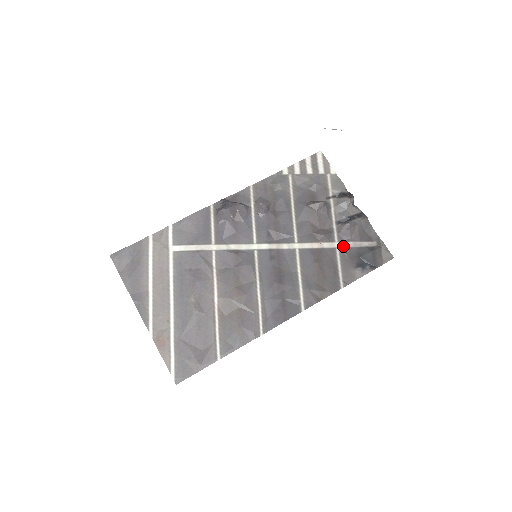
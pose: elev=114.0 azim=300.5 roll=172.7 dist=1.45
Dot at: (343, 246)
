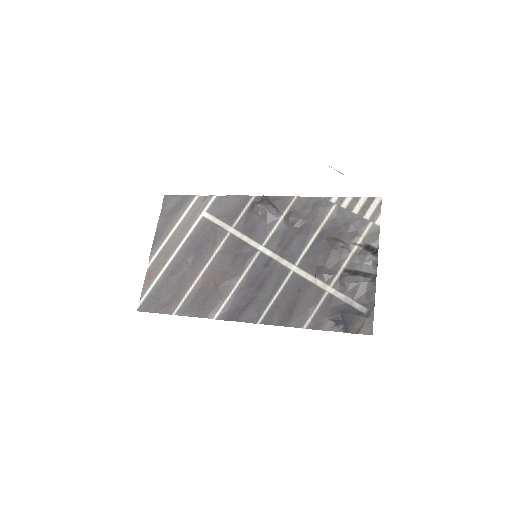
Dot at: (334, 294)
